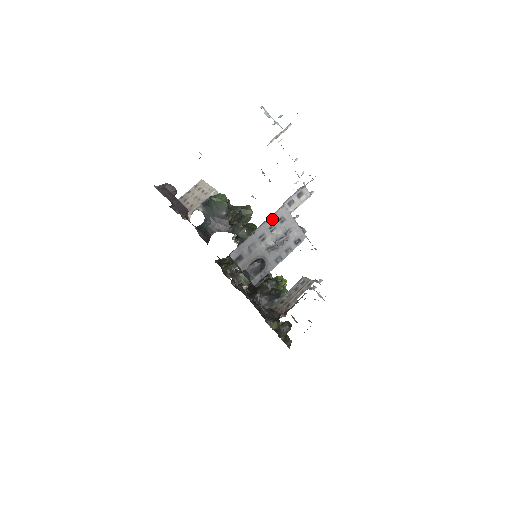
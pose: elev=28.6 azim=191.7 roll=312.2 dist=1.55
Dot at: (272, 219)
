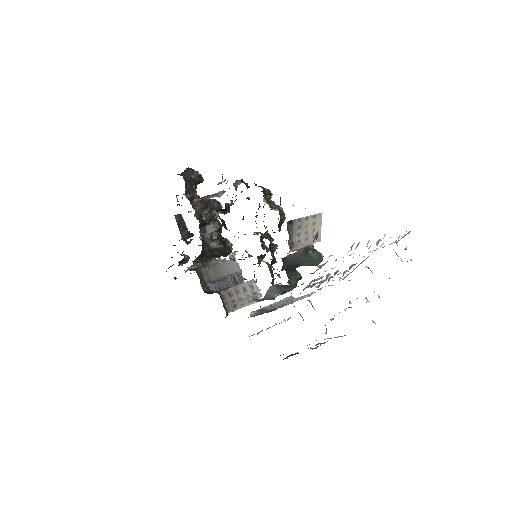
Dot at: occluded
